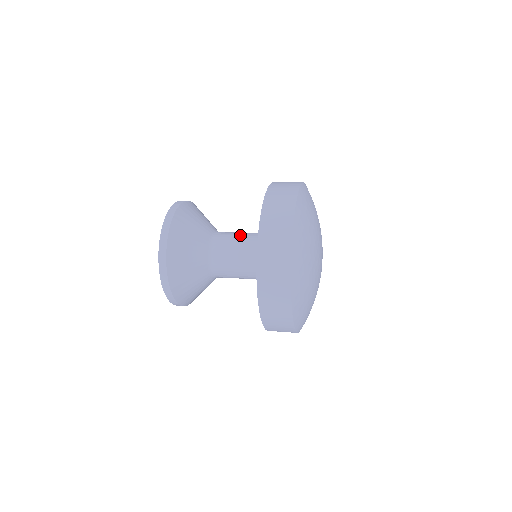
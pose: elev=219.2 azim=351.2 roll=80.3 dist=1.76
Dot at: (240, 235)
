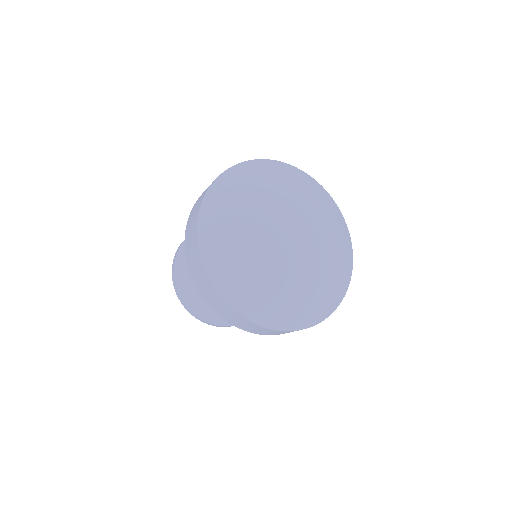
Dot at: occluded
